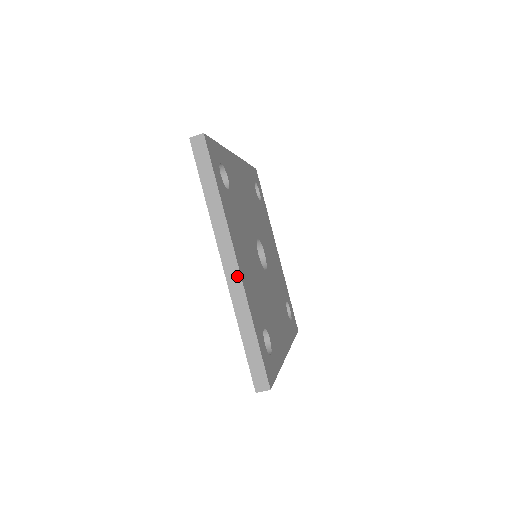
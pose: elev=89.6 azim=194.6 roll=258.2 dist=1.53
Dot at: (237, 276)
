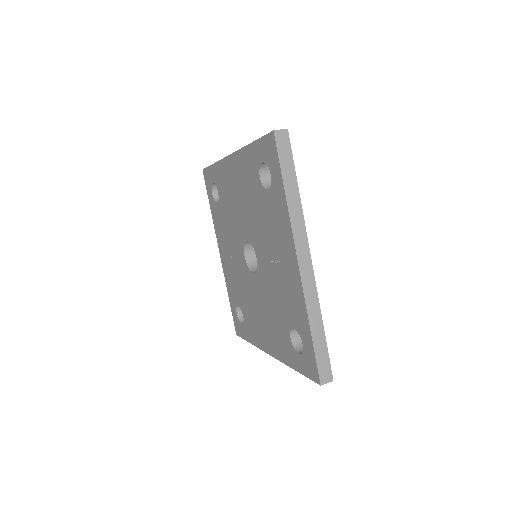
Dot at: (311, 273)
